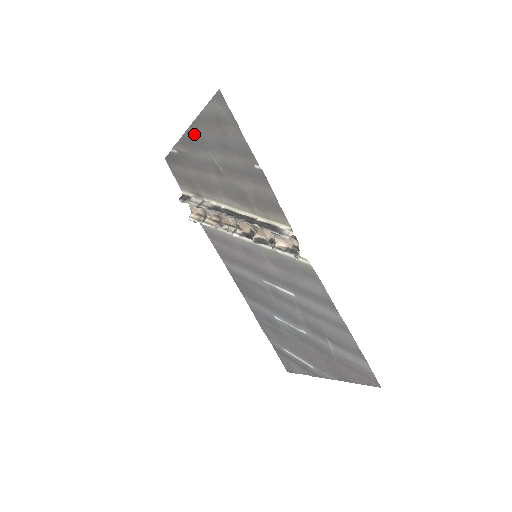
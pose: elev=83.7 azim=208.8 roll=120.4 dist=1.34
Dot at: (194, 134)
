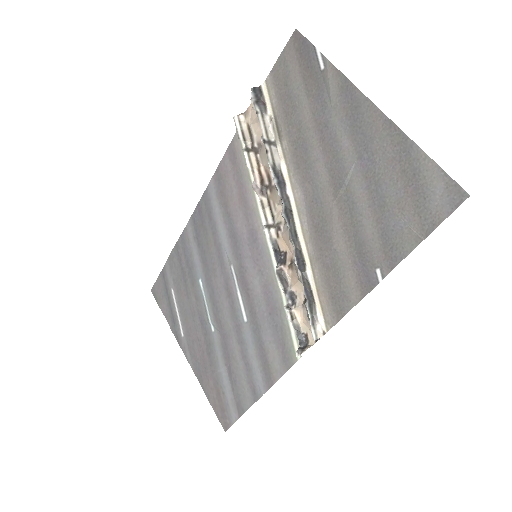
Dot at: (371, 122)
